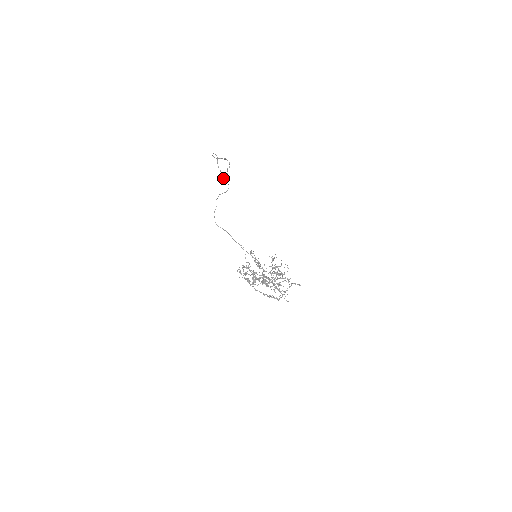
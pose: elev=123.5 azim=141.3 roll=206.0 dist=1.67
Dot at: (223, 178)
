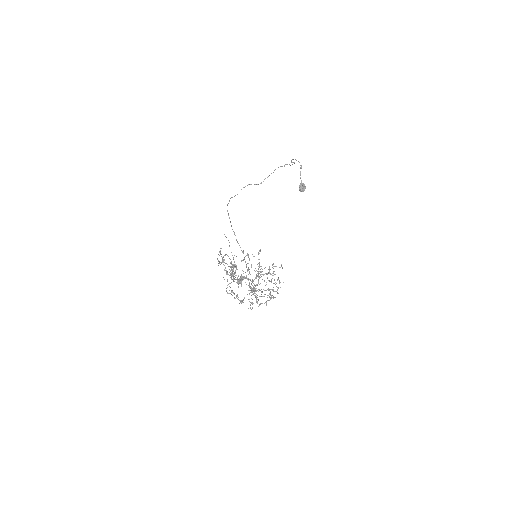
Dot at: (301, 189)
